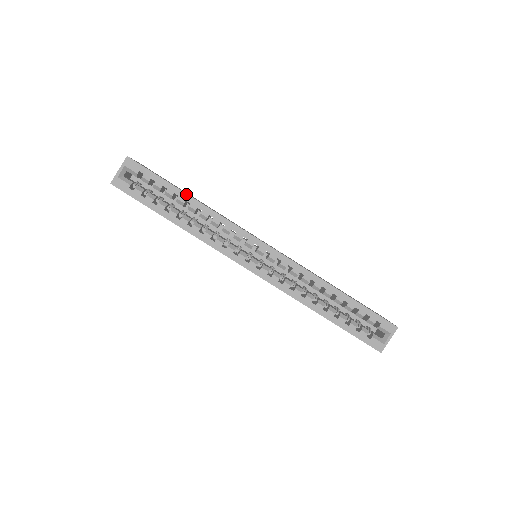
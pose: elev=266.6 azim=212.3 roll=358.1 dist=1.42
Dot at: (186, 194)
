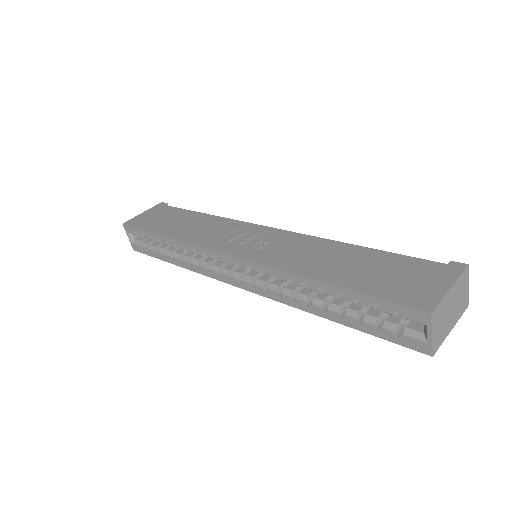
Dot at: (161, 235)
